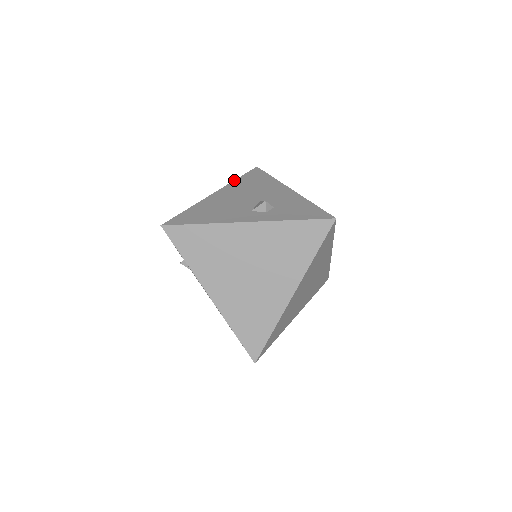
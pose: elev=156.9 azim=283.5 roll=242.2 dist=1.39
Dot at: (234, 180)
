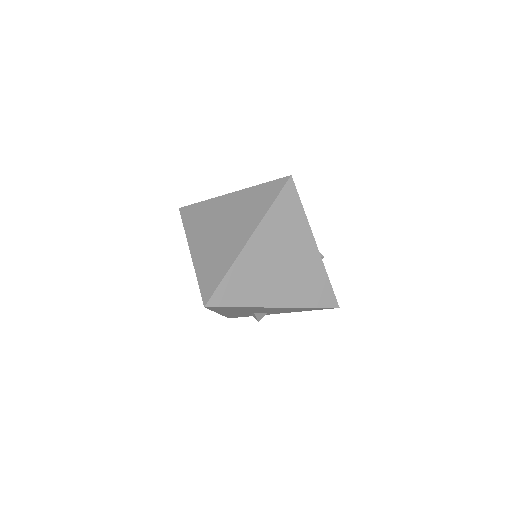
Dot at: occluded
